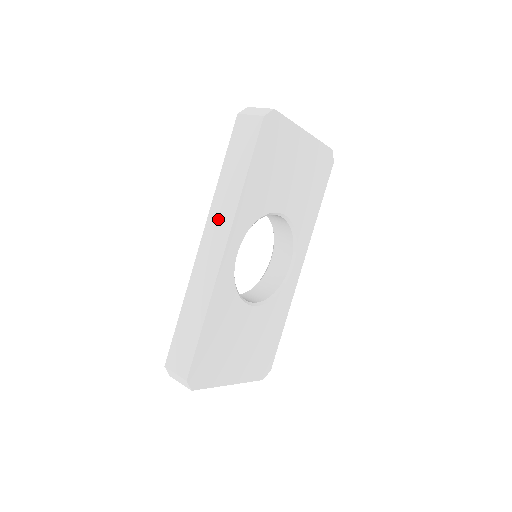
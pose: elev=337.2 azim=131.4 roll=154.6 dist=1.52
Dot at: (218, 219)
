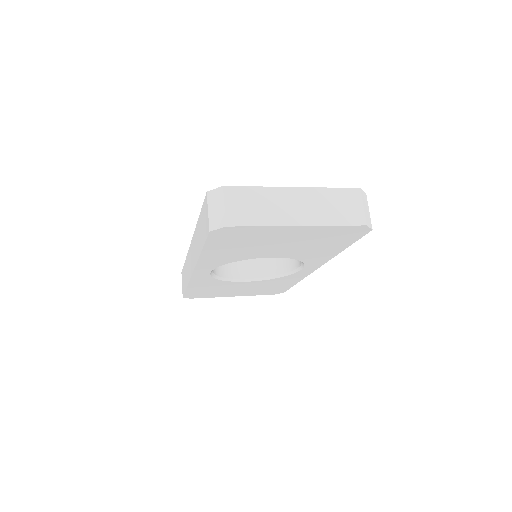
Dot at: (194, 248)
